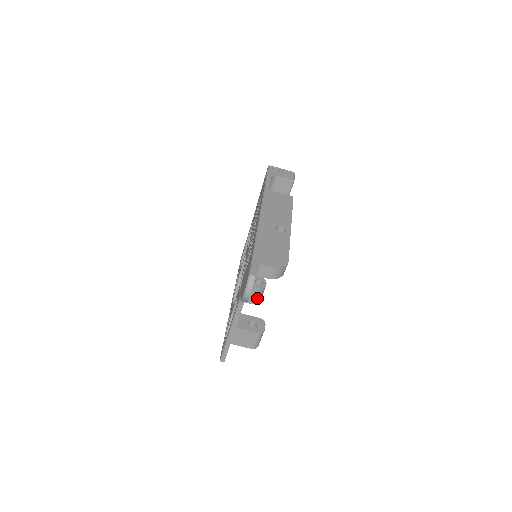
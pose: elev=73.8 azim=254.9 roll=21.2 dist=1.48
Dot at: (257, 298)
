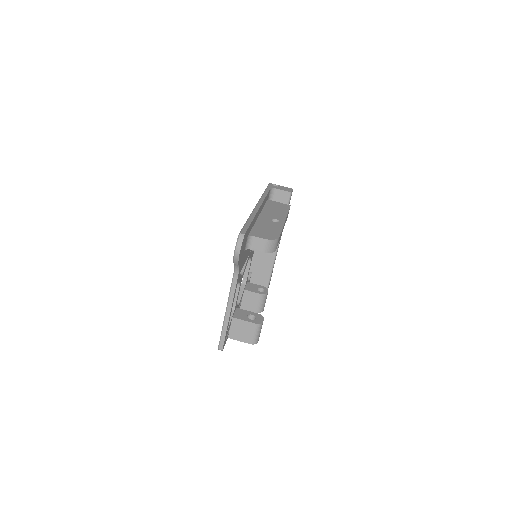
Dot at: (259, 306)
